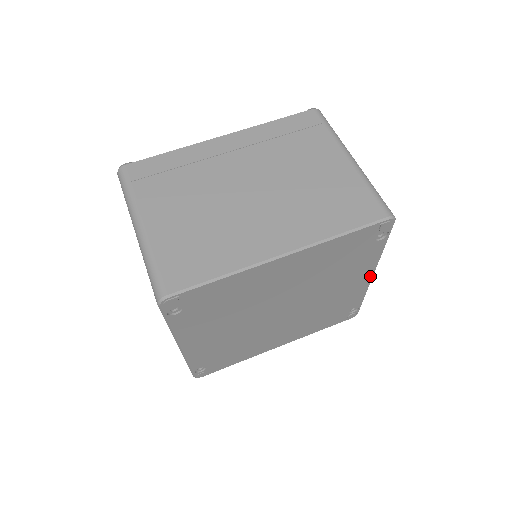
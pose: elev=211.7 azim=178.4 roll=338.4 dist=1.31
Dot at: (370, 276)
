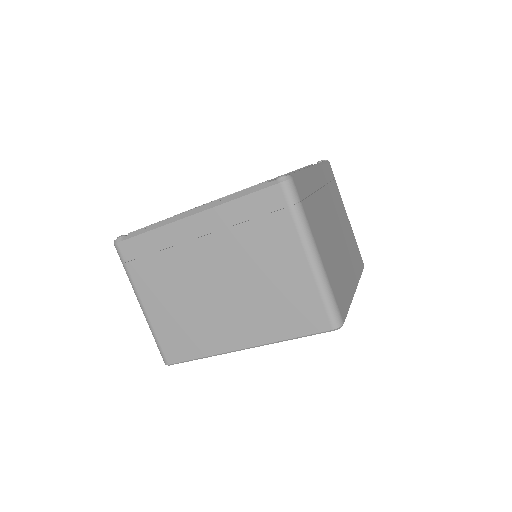
Dot at: occluded
